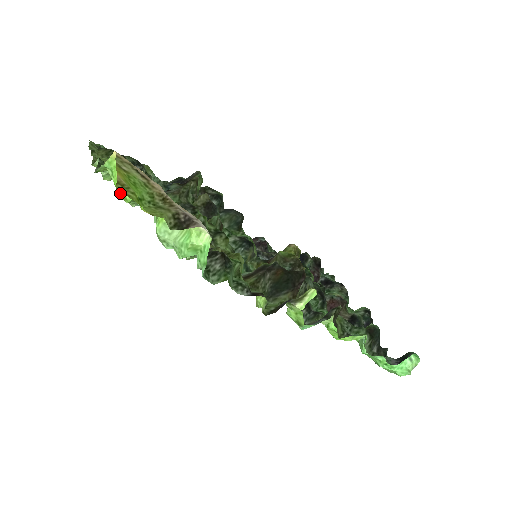
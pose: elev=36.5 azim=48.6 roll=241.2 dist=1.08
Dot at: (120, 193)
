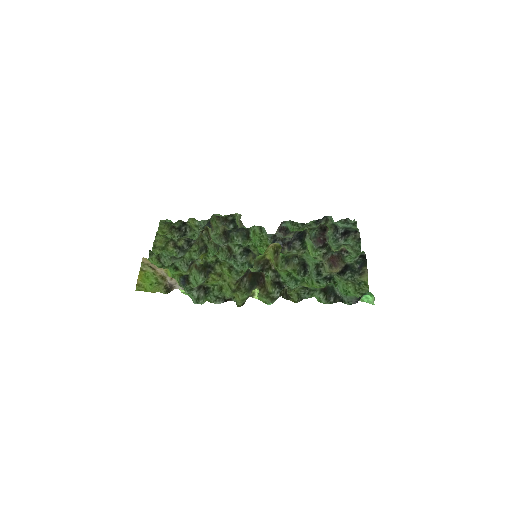
Dot at: occluded
